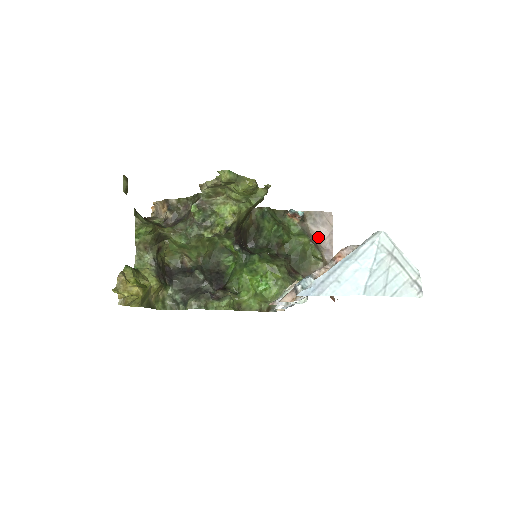
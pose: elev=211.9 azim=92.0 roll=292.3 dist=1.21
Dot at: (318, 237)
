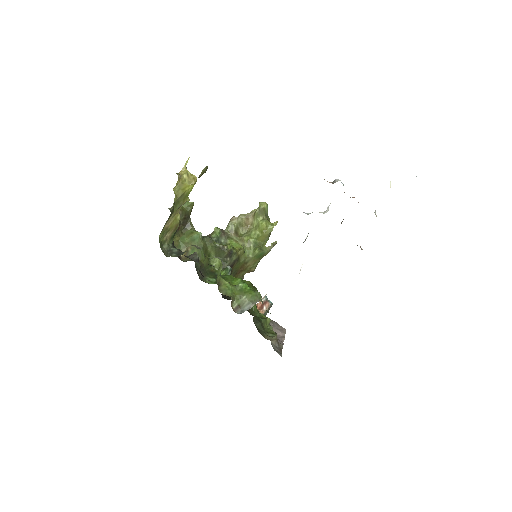
Dot at: occluded
